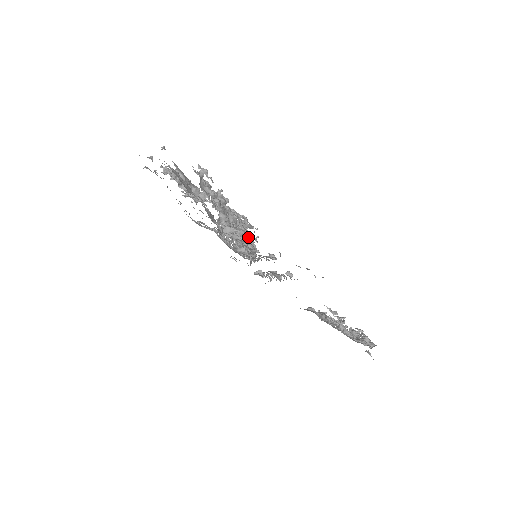
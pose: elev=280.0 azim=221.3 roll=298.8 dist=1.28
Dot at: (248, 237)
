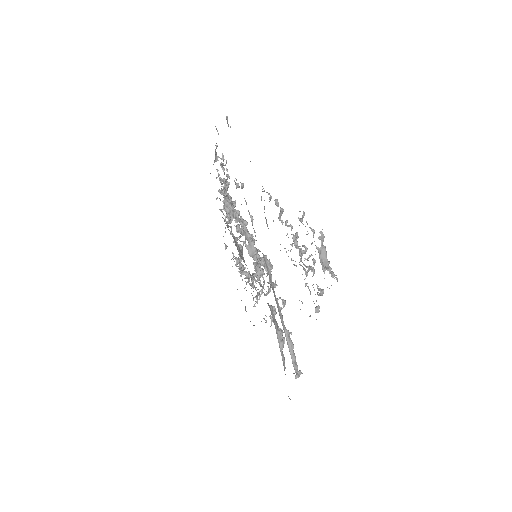
Dot at: occluded
